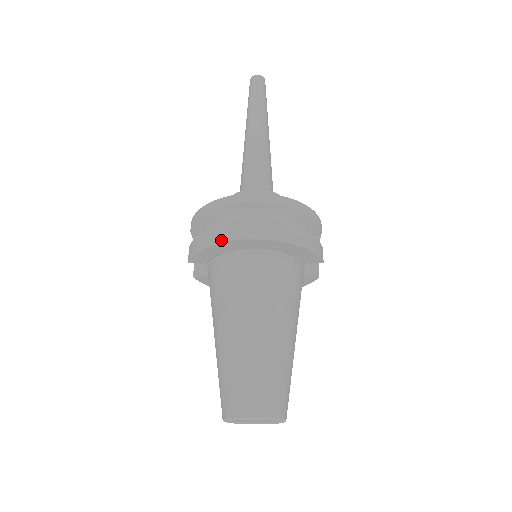
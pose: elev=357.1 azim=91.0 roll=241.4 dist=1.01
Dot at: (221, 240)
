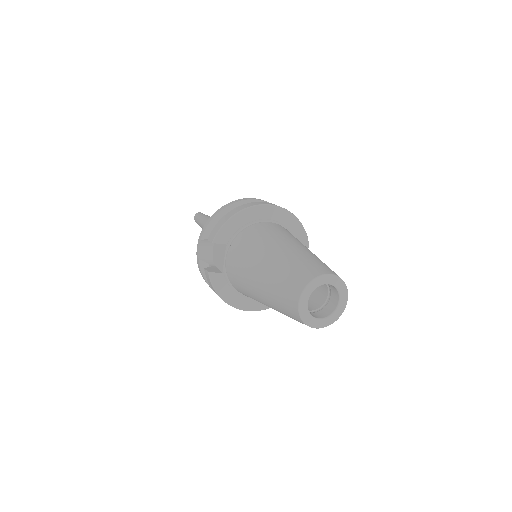
Dot at: (245, 207)
